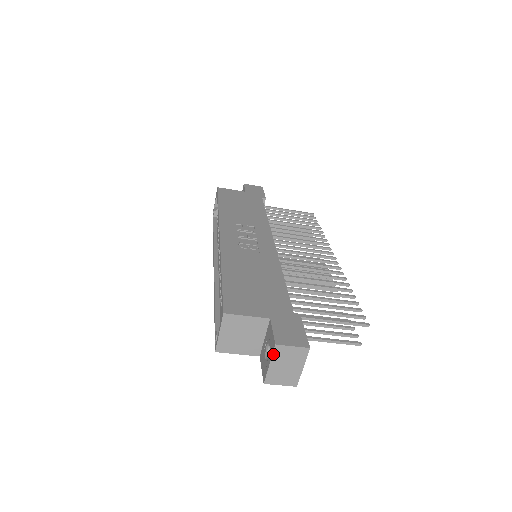
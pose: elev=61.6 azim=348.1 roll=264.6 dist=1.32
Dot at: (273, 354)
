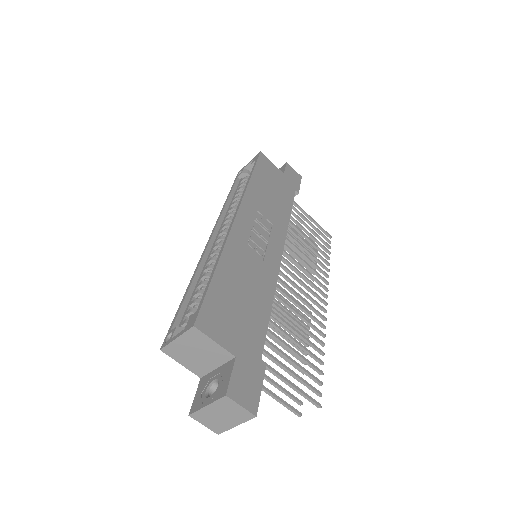
Dot at: (217, 400)
